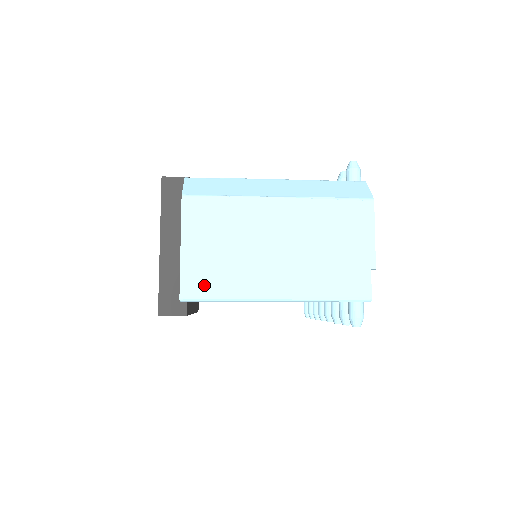
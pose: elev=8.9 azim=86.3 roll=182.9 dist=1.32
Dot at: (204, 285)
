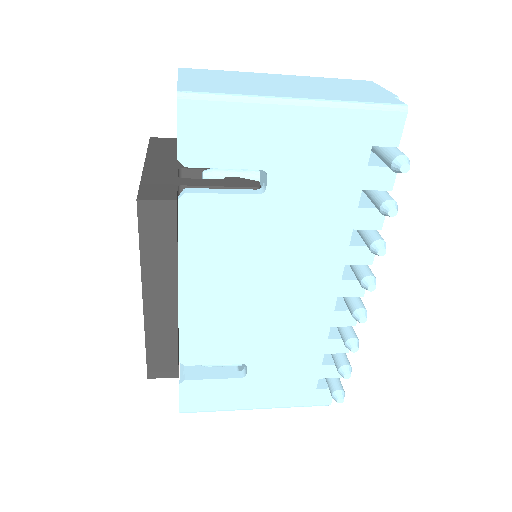
Dot at: (207, 89)
